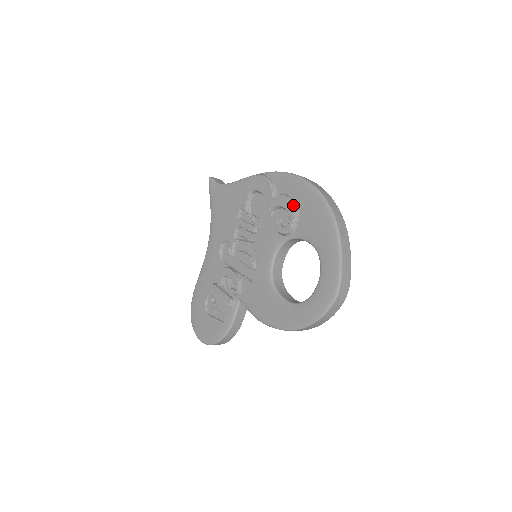
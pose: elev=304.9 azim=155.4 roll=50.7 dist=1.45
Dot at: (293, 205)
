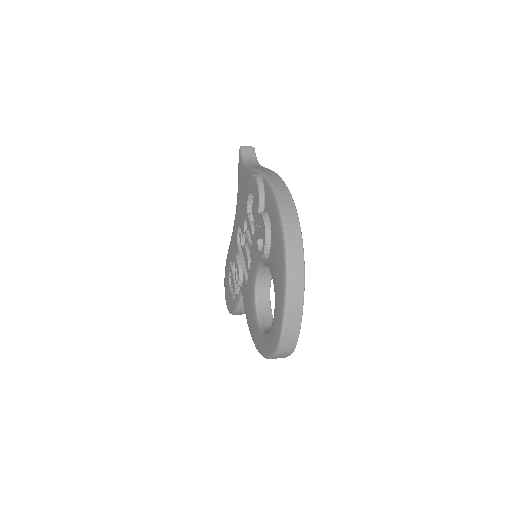
Dot at: (266, 234)
